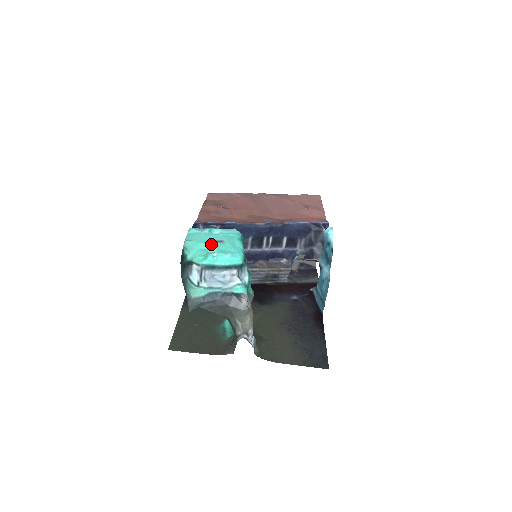
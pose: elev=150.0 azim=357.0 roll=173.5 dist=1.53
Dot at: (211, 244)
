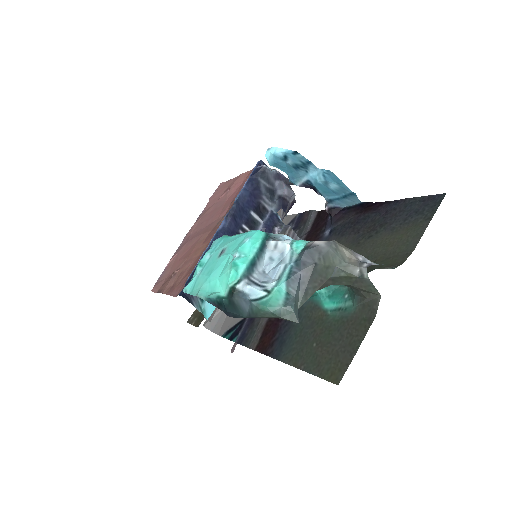
Dot at: (220, 262)
